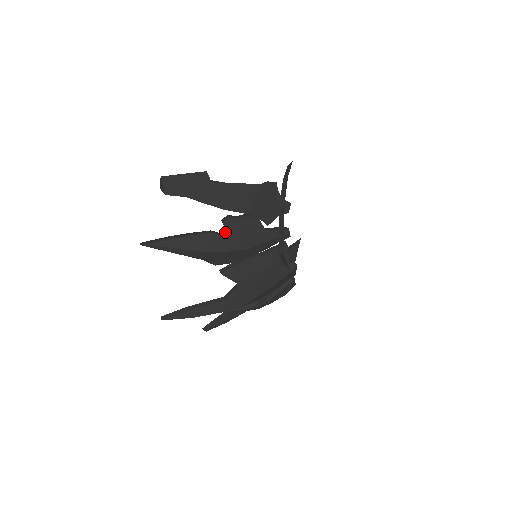
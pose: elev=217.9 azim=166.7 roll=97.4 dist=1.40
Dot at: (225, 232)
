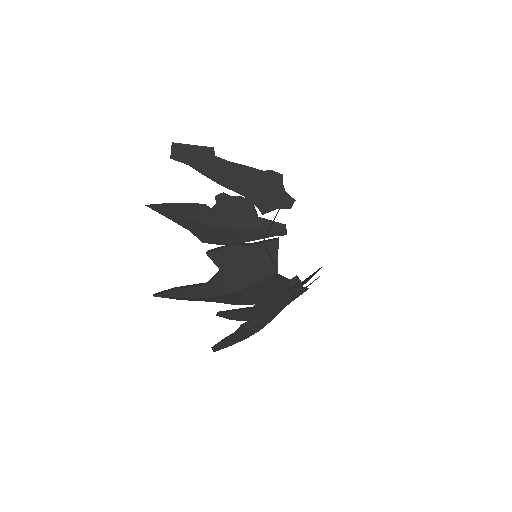
Dot at: (214, 206)
